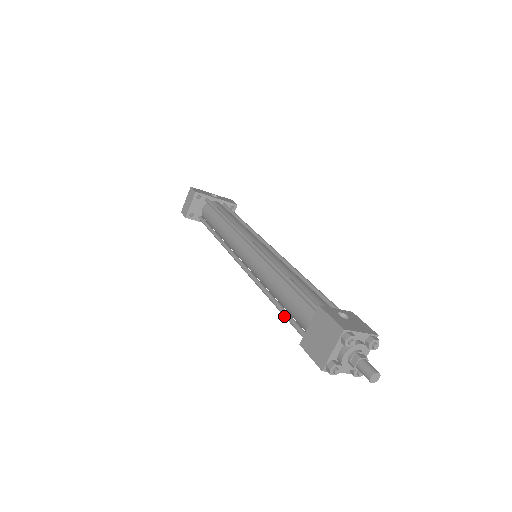
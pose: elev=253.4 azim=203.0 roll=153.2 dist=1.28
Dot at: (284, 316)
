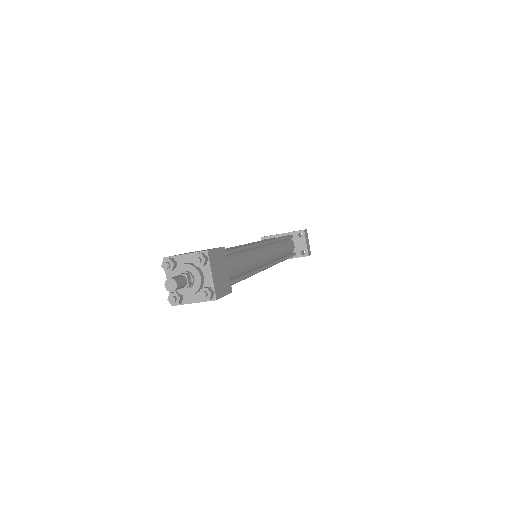
Dot at: occluded
